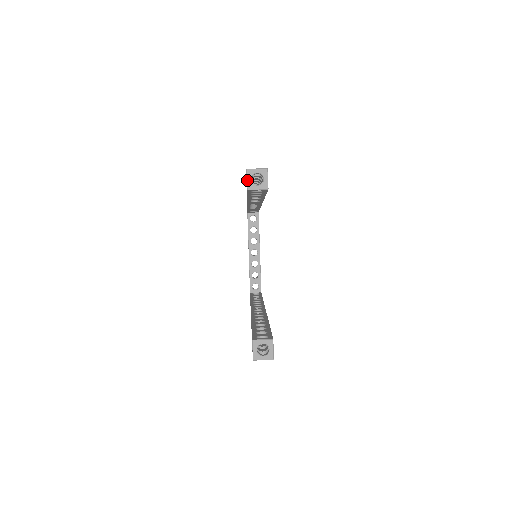
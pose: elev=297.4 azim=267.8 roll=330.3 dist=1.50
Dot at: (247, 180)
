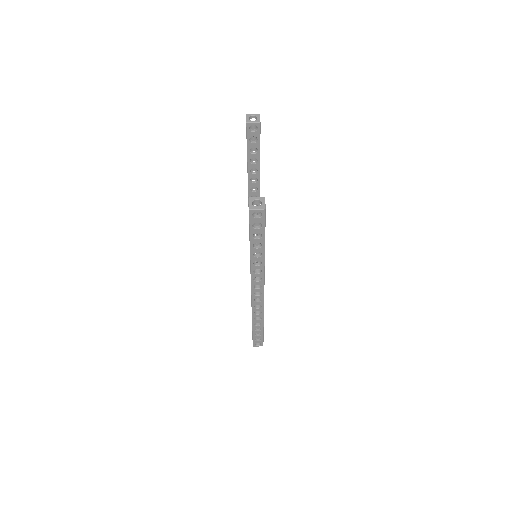
Dot at: (246, 118)
